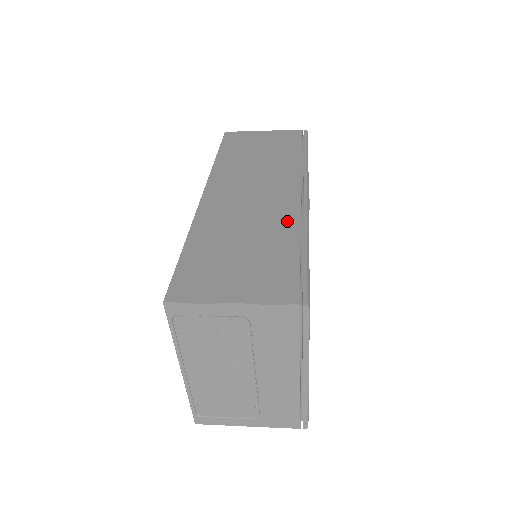
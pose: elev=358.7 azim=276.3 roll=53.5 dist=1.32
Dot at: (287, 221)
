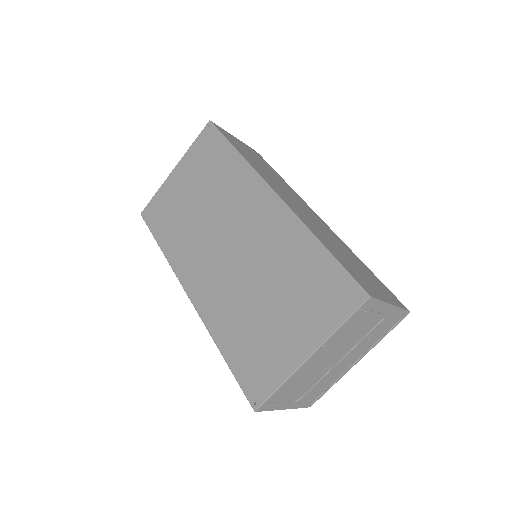
Dot at: (342, 242)
